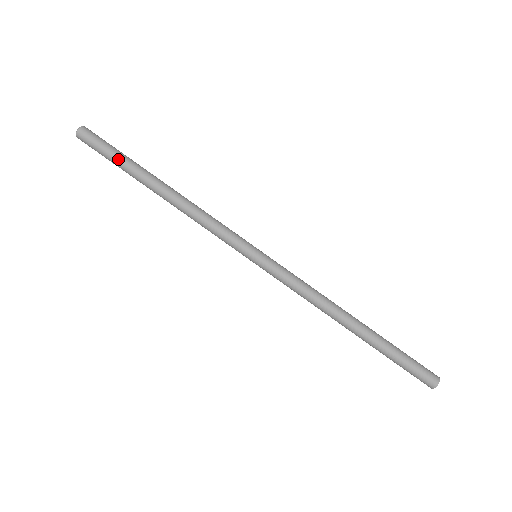
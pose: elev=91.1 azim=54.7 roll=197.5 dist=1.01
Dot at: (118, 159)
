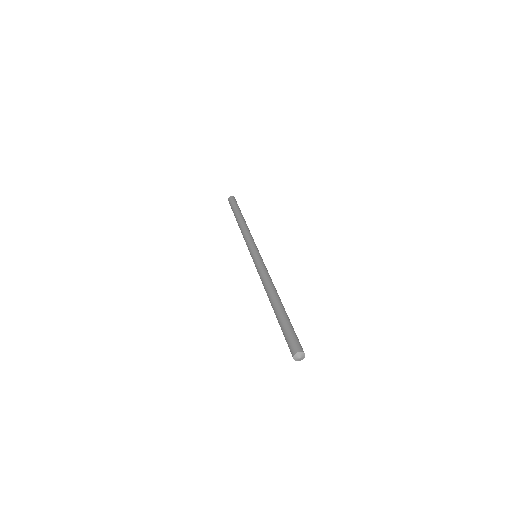
Dot at: (236, 207)
